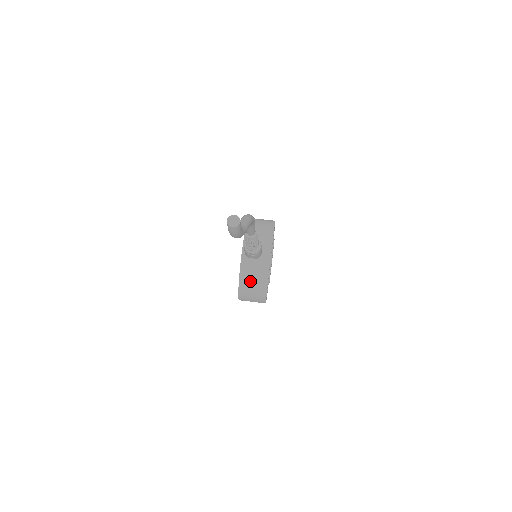
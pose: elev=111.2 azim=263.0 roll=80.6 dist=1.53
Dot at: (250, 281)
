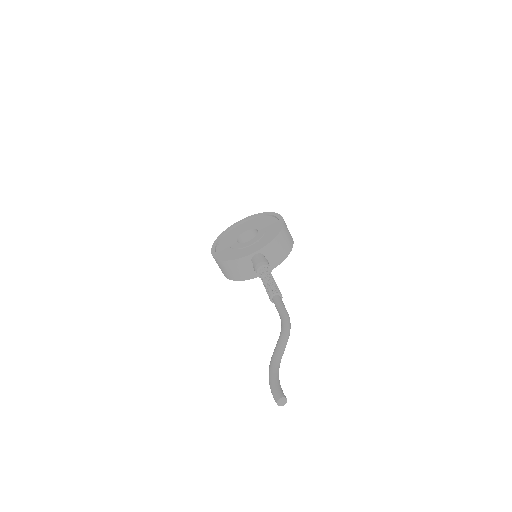
Dot at: (234, 268)
